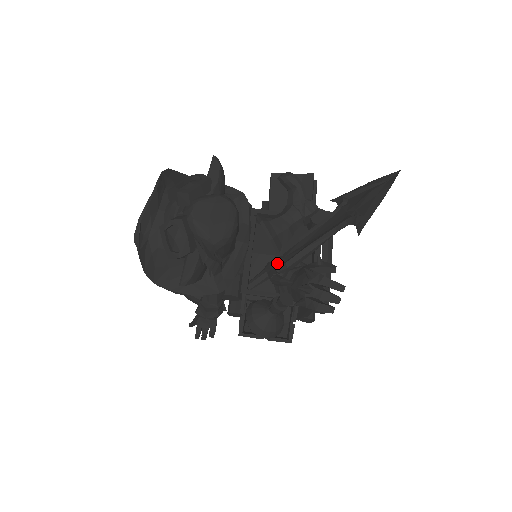
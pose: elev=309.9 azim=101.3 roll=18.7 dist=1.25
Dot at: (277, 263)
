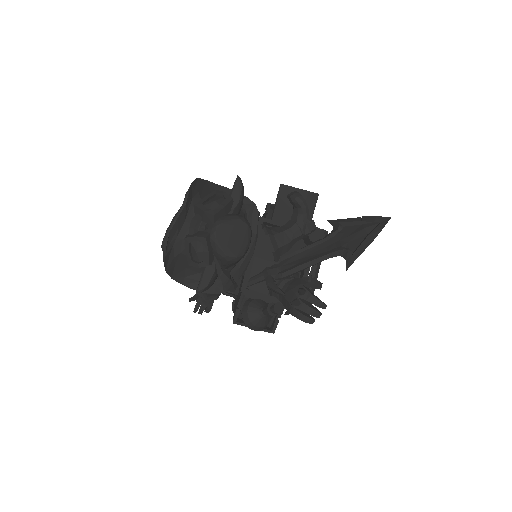
Dot at: (274, 271)
